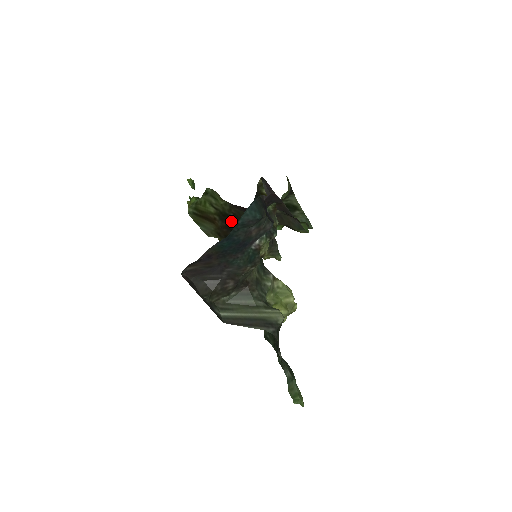
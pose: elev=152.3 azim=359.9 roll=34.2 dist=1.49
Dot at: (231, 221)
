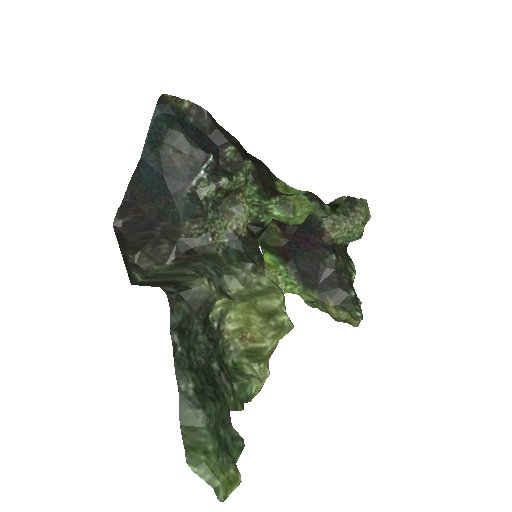
Dot at: occluded
